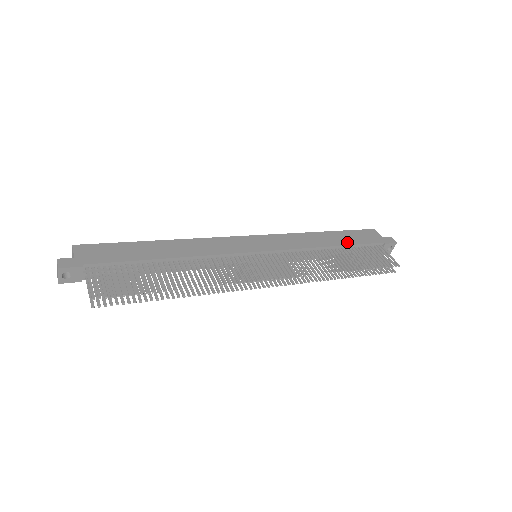
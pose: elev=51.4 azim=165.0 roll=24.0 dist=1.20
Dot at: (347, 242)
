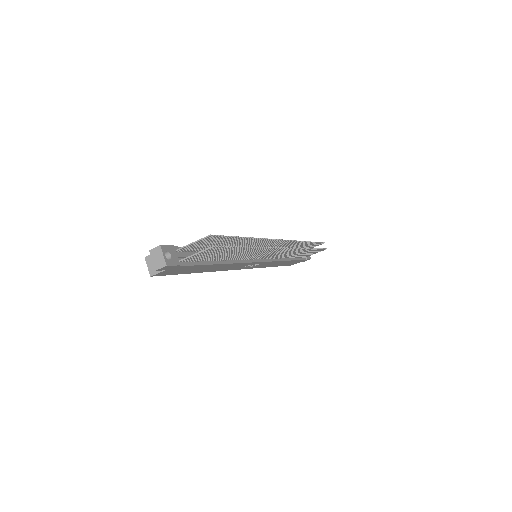
Dot at: occluded
